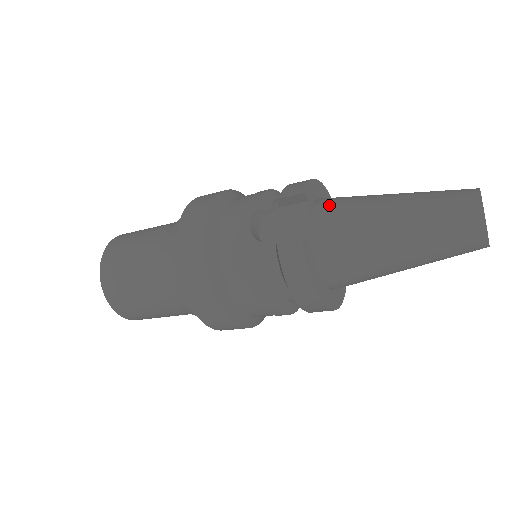
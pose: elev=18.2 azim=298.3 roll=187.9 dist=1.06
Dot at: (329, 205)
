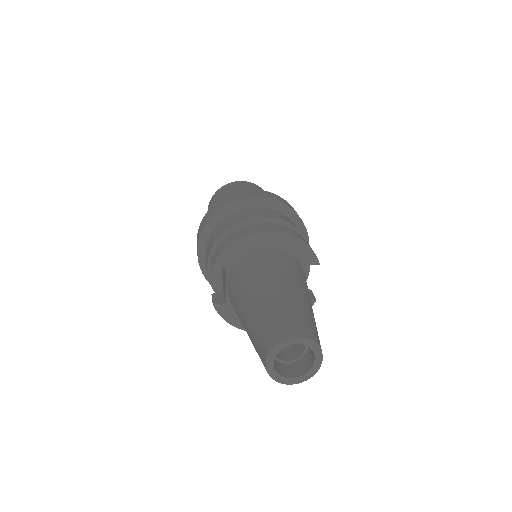
Dot at: (234, 278)
